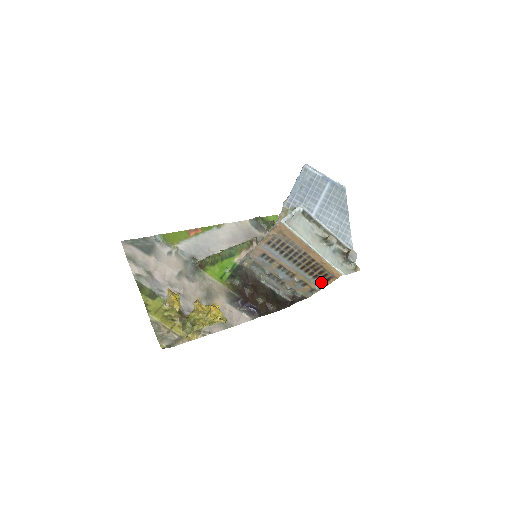
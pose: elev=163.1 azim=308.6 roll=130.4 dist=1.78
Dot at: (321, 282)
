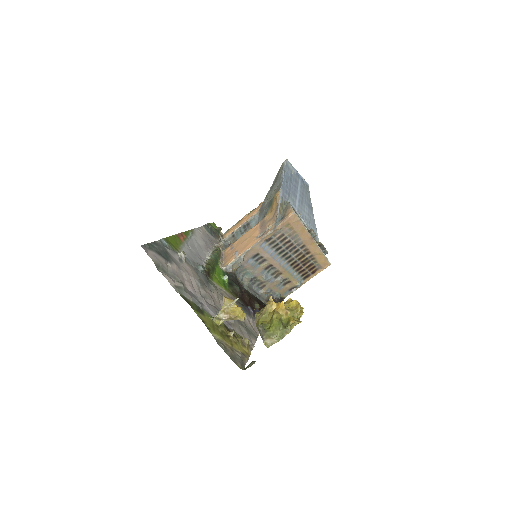
Dot at: (304, 277)
